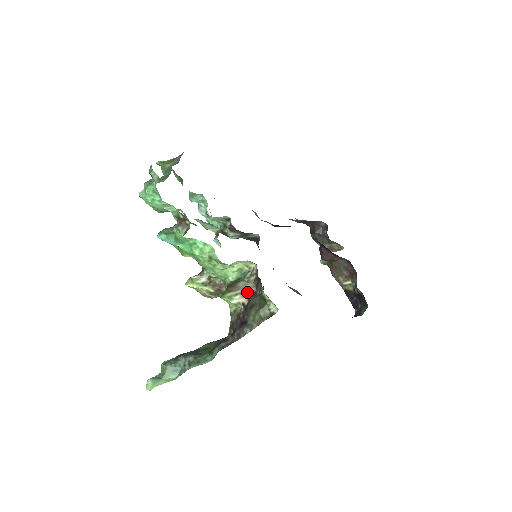
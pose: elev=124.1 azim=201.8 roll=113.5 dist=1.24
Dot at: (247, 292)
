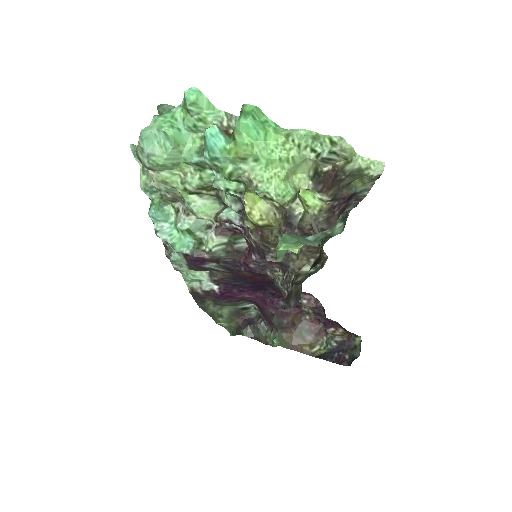
Dot at: (322, 193)
